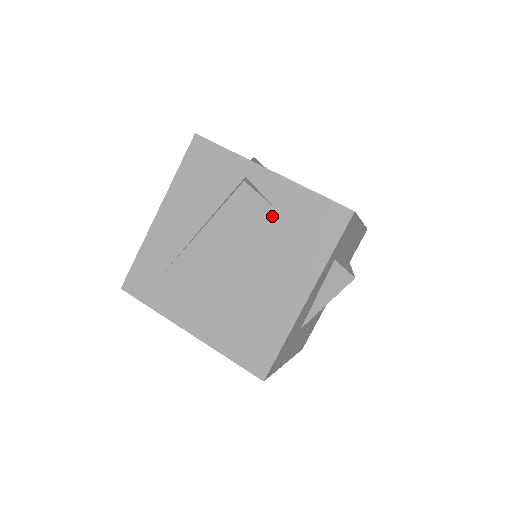
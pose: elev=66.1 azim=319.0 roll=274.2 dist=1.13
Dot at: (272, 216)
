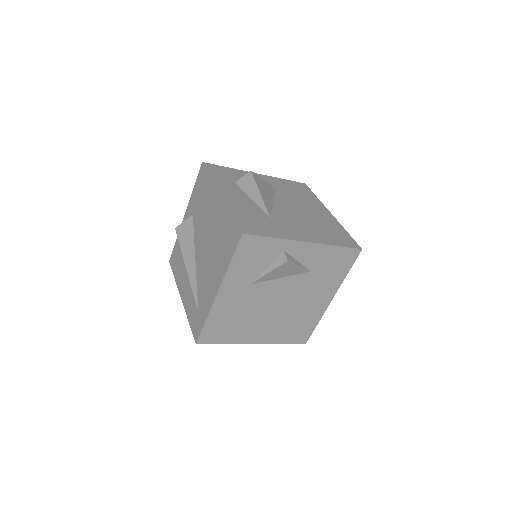
Dot at: (195, 216)
